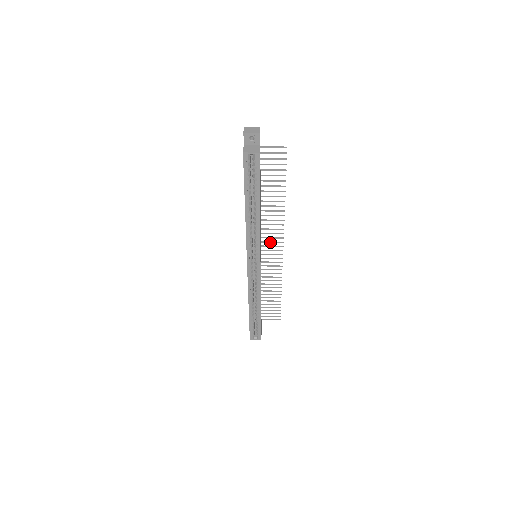
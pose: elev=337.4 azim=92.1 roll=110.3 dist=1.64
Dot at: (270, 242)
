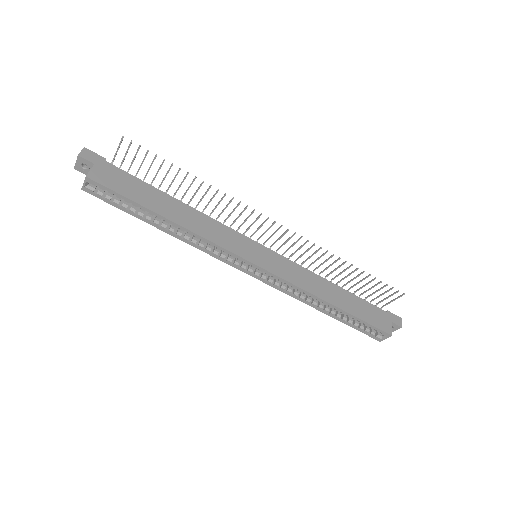
Dot at: (258, 228)
